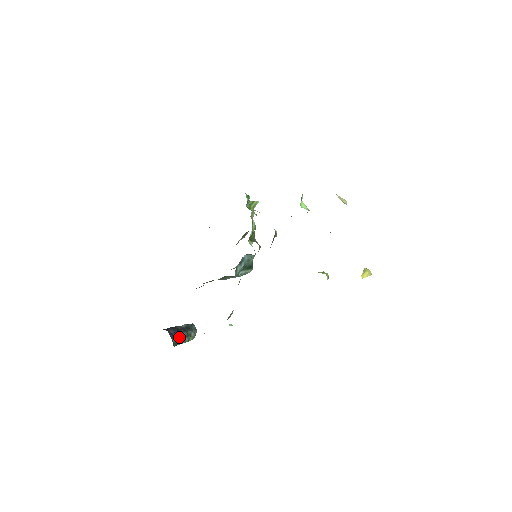
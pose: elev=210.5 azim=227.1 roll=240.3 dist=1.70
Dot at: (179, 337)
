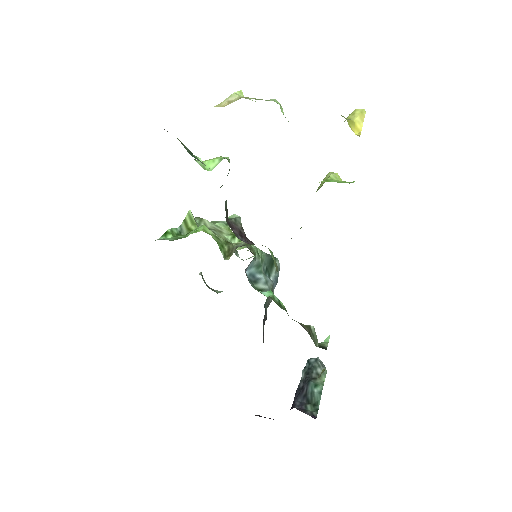
Dot at: (311, 397)
